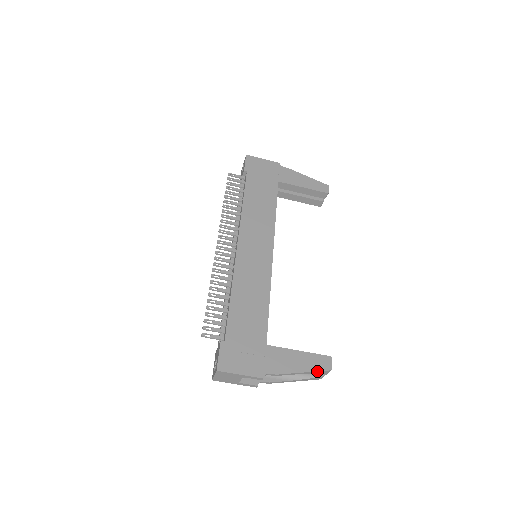
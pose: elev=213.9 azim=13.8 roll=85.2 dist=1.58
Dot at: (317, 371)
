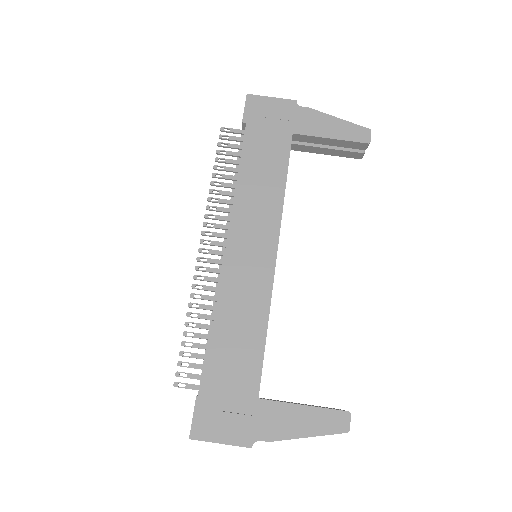
Dot at: (327, 434)
